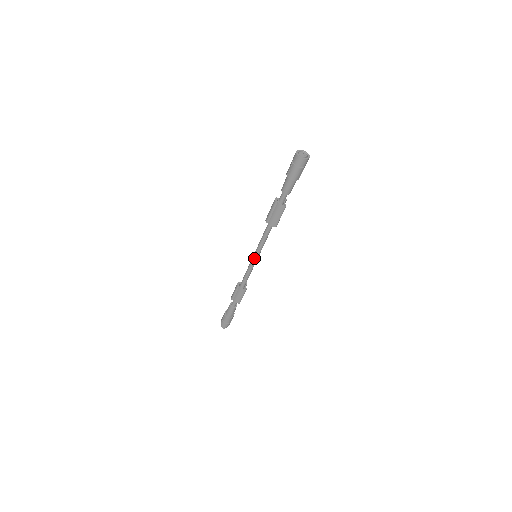
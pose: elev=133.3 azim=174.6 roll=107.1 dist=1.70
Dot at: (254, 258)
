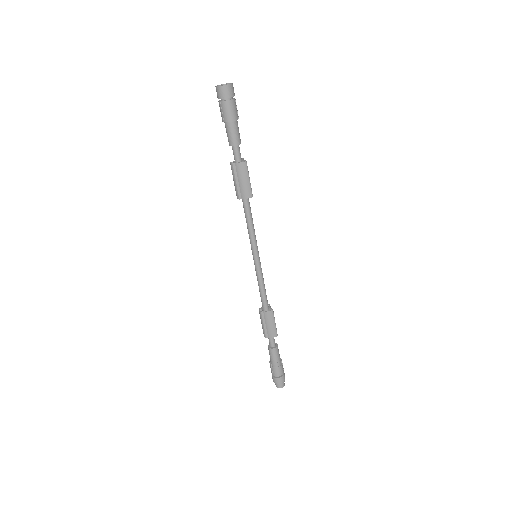
Dot at: (255, 259)
